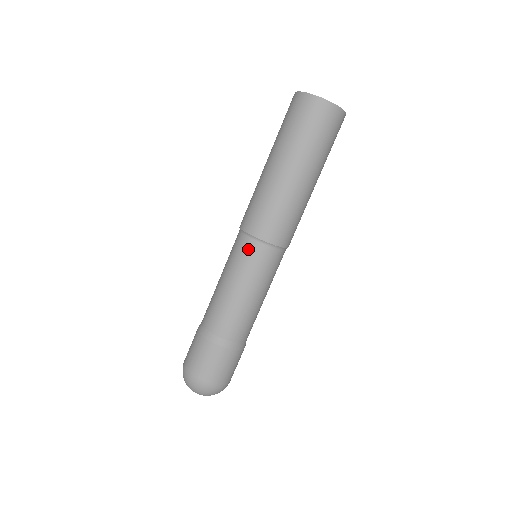
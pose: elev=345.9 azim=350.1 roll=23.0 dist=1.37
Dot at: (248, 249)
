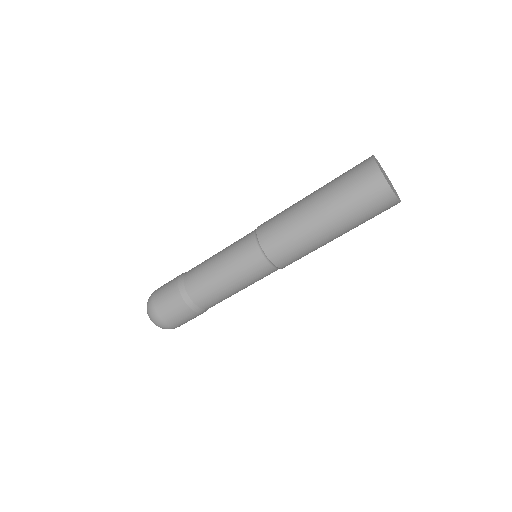
Dot at: (253, 257)
